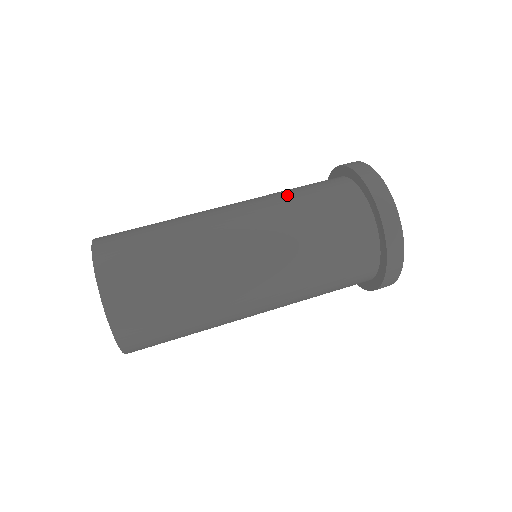
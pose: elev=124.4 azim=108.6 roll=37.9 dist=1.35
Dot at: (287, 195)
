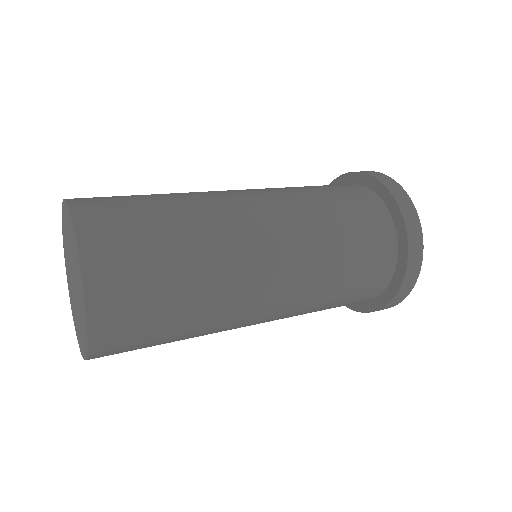
Dot at: occluded
